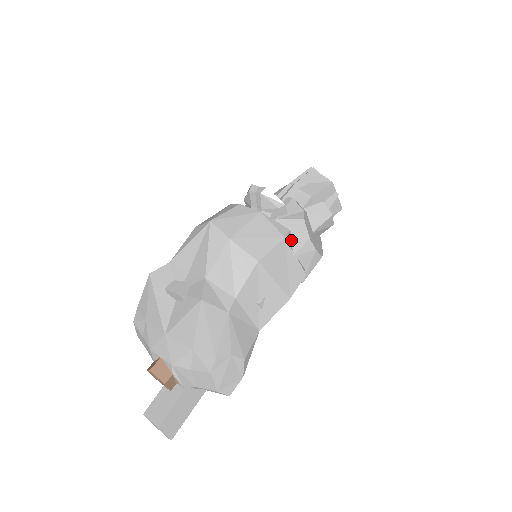
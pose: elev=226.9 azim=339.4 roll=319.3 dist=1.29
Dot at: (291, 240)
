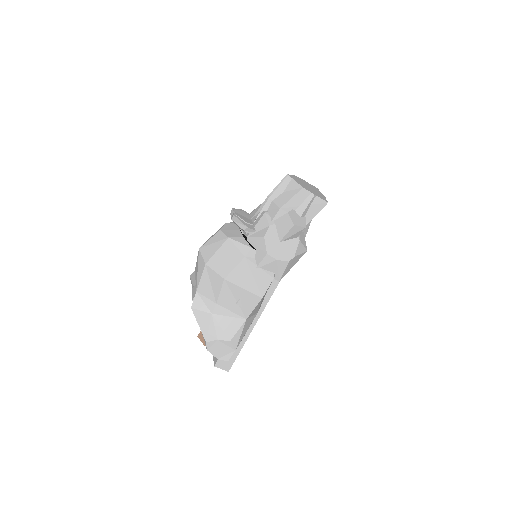
Dot at: (255, 255)
